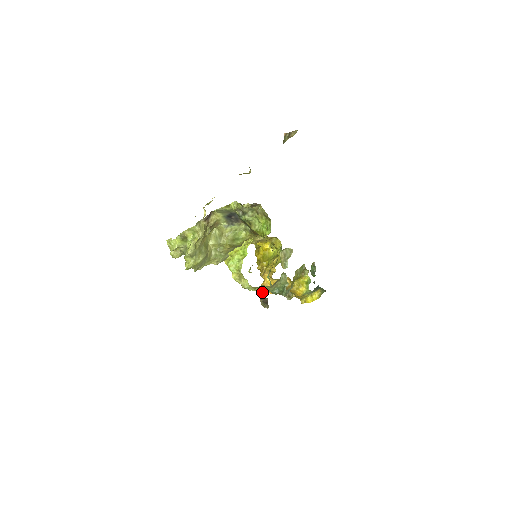
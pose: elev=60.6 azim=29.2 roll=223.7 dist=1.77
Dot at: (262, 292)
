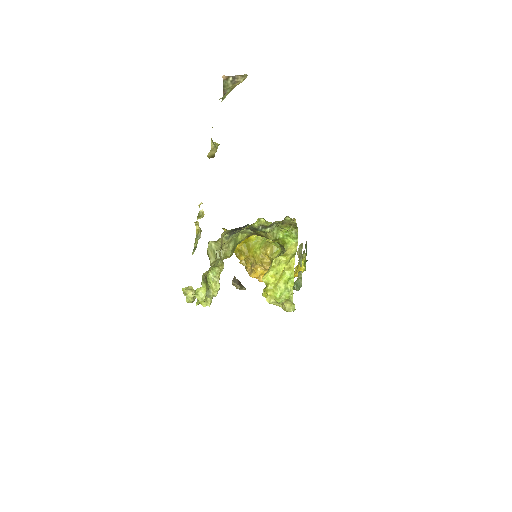
Dot at: occluded
